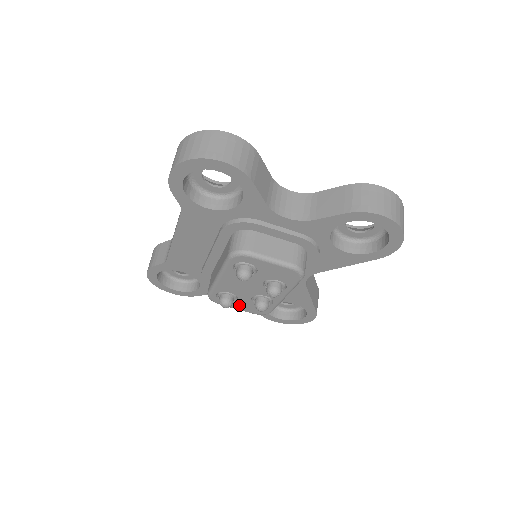
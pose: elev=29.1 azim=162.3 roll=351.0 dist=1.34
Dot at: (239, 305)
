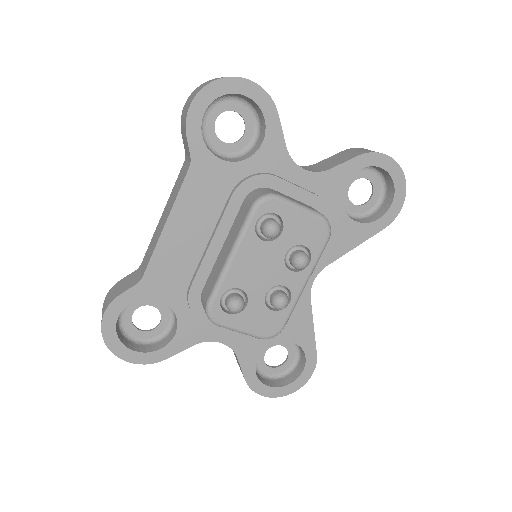
Dot at: (246, 319)
